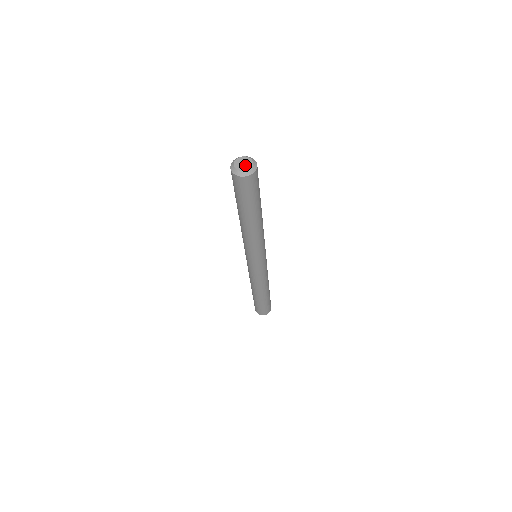
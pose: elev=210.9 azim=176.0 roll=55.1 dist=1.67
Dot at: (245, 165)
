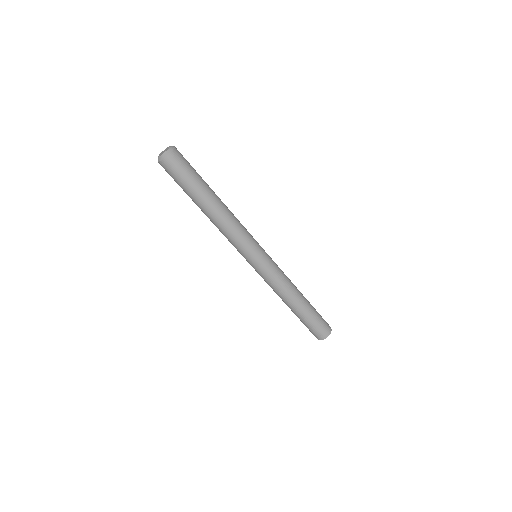
Dot at: (165, 150)
